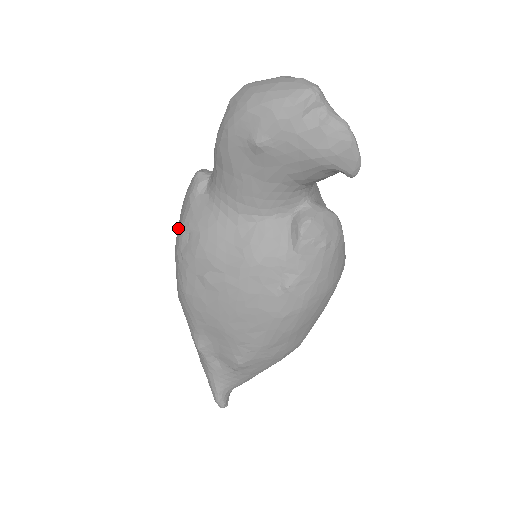
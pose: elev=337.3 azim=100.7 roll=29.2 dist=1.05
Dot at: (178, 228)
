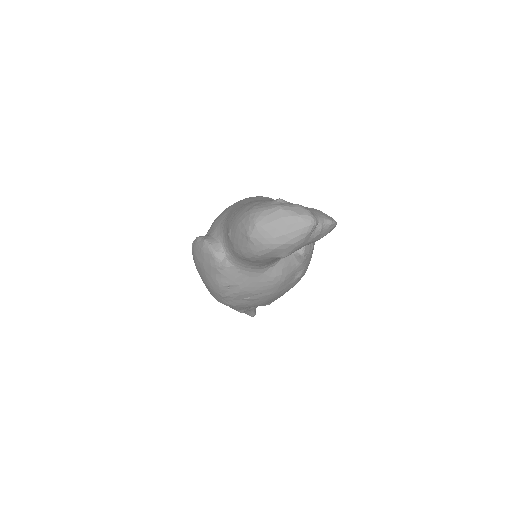
Dot at: (211, 282)
